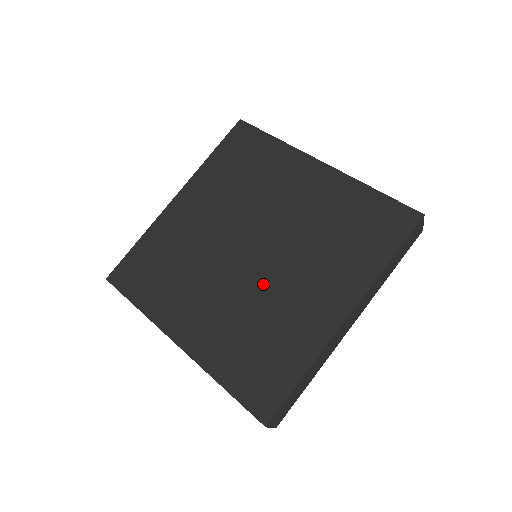
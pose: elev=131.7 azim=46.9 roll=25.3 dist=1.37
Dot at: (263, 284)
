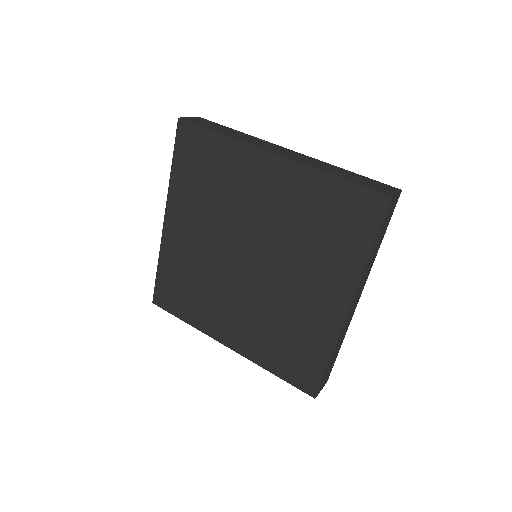
Dot at: (270, 291)
